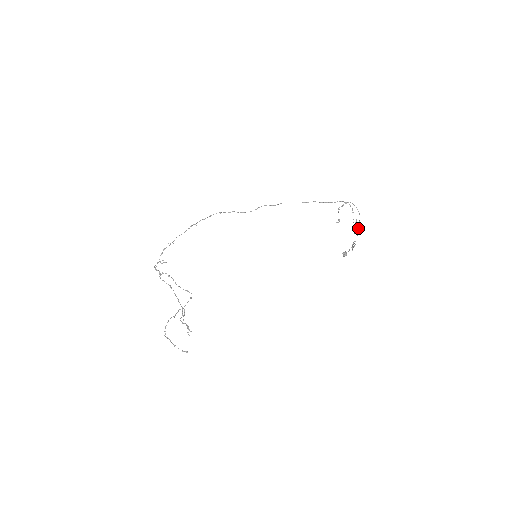
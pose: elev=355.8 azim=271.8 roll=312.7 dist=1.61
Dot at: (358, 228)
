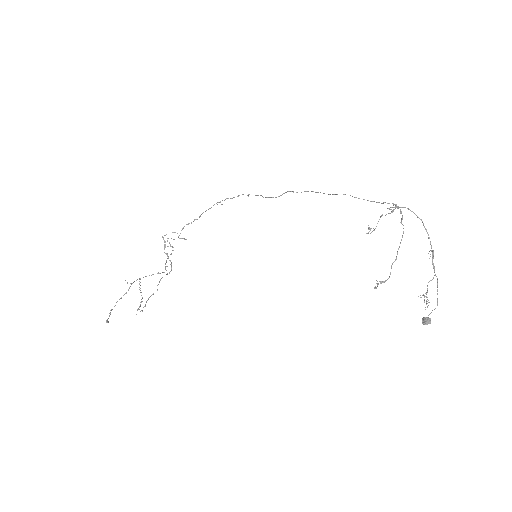
Dot at: (434, 269)
